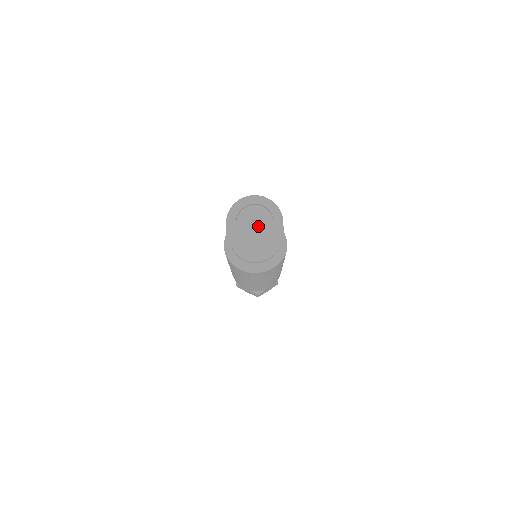
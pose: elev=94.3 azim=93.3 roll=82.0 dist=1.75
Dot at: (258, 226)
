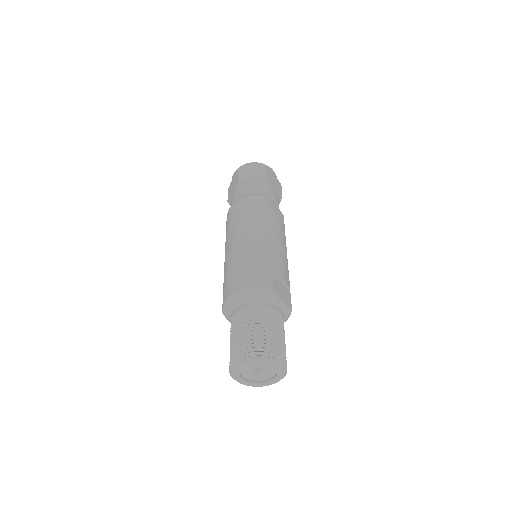
Dot at: (263, 371)
